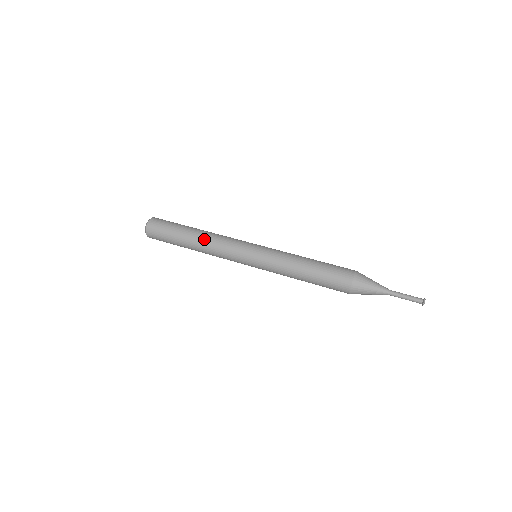
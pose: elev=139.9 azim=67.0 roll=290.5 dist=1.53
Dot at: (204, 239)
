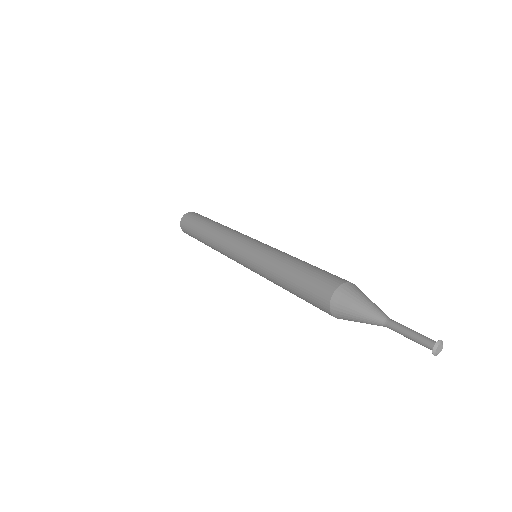
Dot at: (217, 228)
